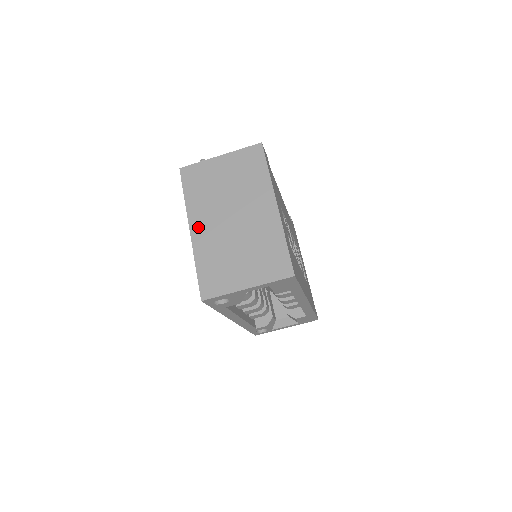
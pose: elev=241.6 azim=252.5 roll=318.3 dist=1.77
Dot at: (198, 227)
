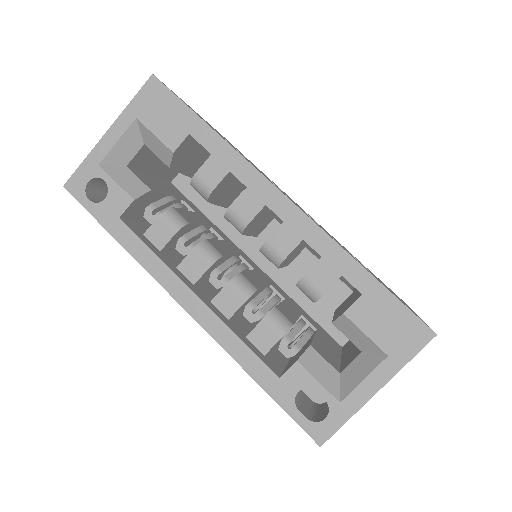
Dot at: occluded
